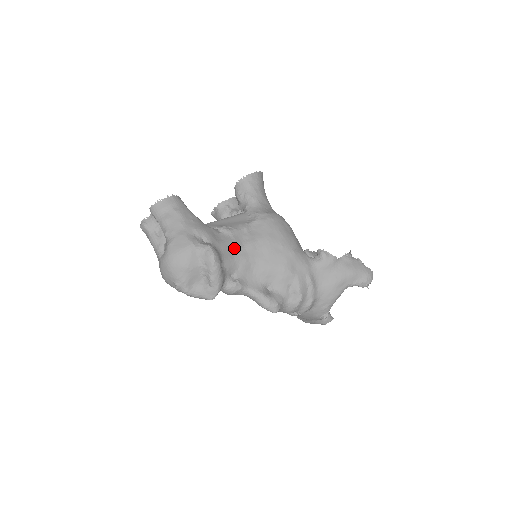
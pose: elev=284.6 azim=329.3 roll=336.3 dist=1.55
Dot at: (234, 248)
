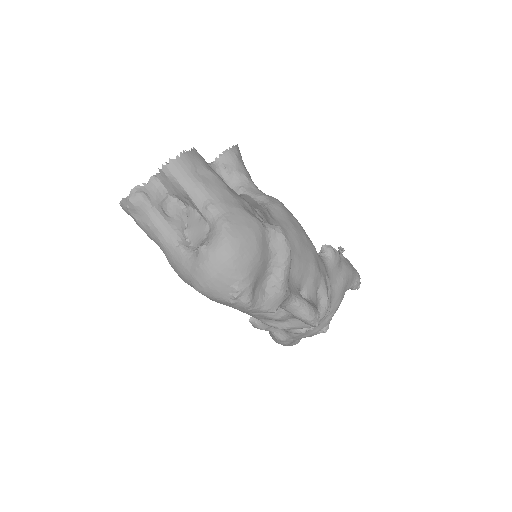
Dot at: occluded
